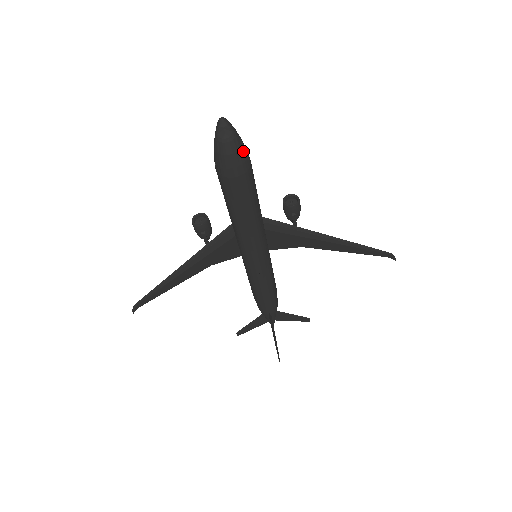
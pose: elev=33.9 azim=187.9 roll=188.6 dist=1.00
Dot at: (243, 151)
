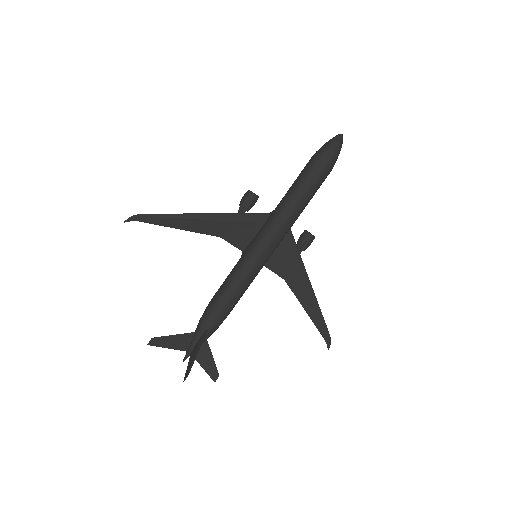
Dot at: (337, 158)
